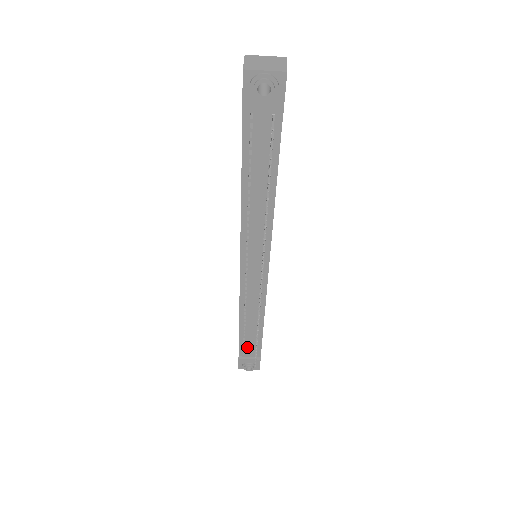
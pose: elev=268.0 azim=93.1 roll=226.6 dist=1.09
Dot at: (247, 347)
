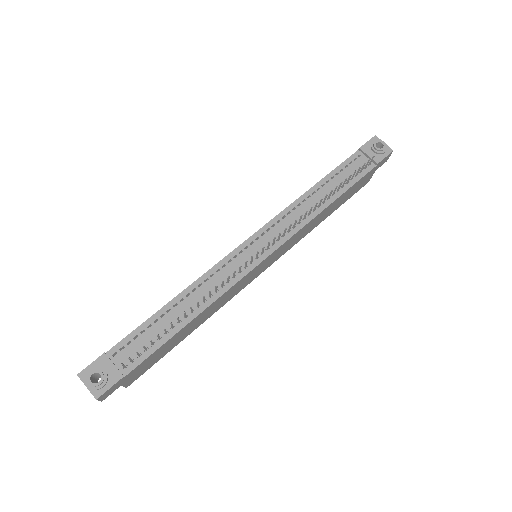
Dot at: (134, 344)
